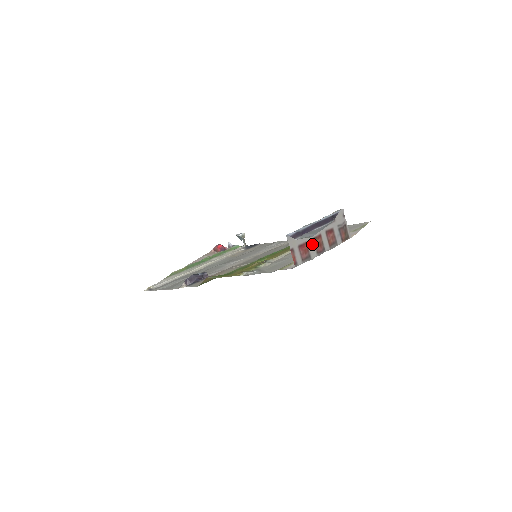
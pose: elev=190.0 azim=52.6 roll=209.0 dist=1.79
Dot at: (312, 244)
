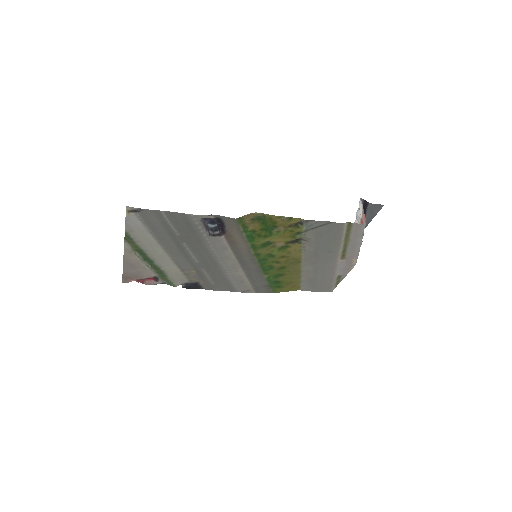
Dot at: occluded
